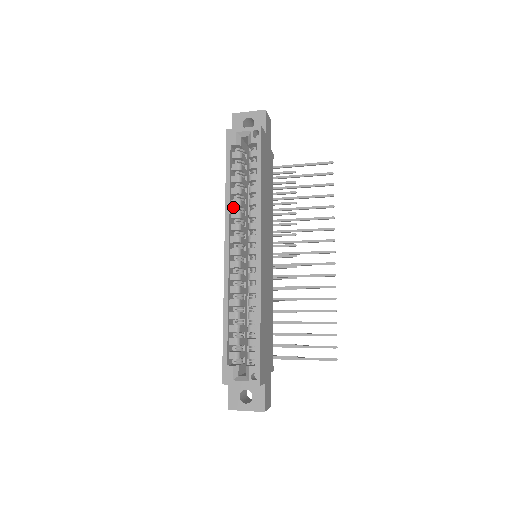
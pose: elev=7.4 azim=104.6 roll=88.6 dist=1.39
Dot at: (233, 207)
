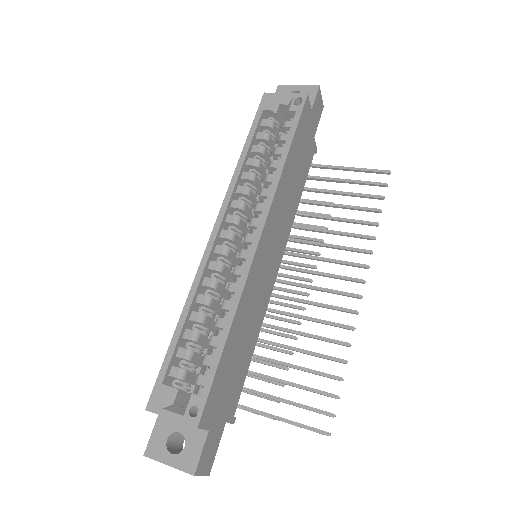
Dot at: (244, 183)
